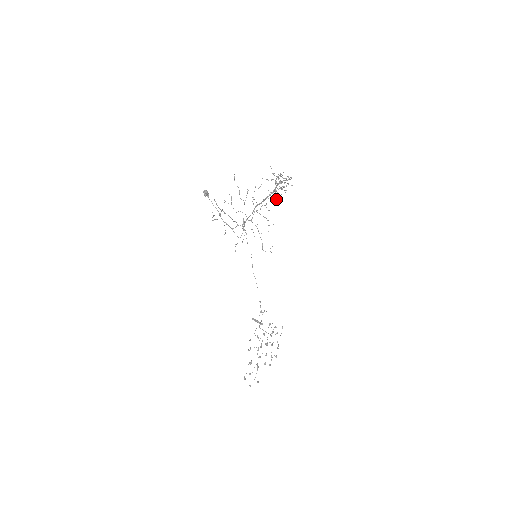
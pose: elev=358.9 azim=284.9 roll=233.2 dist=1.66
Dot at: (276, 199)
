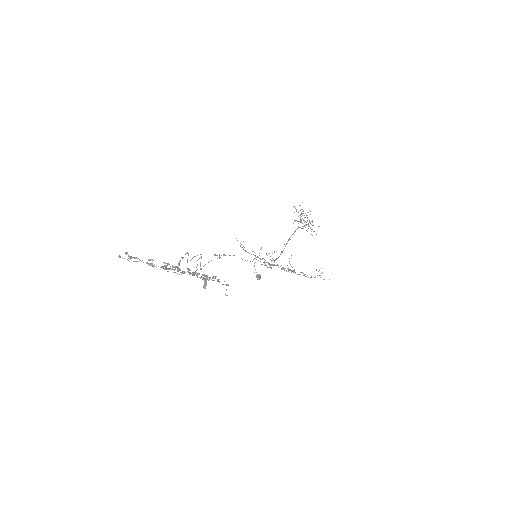
Dot at: occluded
